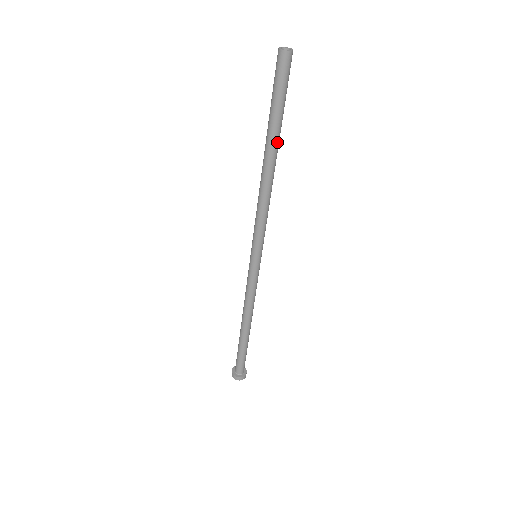
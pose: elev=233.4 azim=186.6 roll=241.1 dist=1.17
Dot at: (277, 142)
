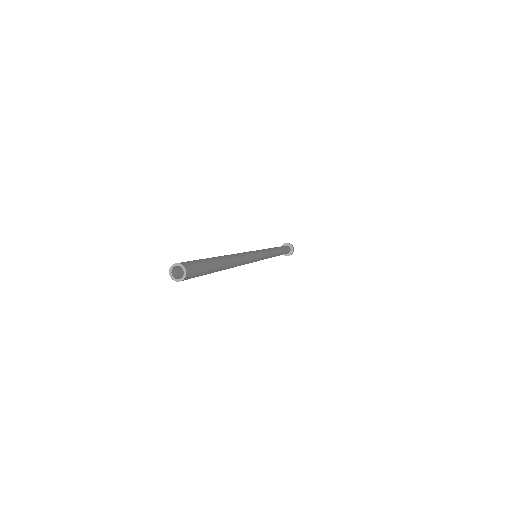
Dot at: occluded
